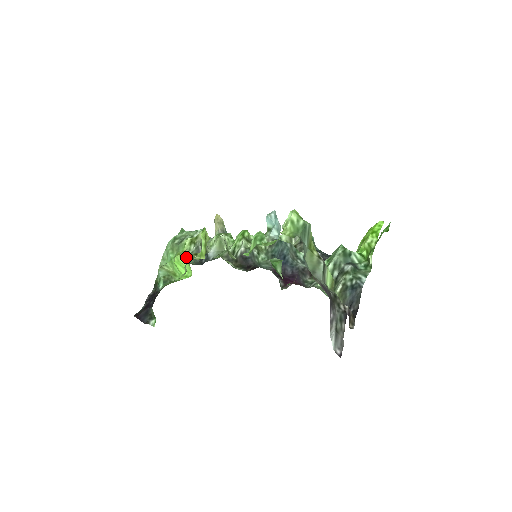
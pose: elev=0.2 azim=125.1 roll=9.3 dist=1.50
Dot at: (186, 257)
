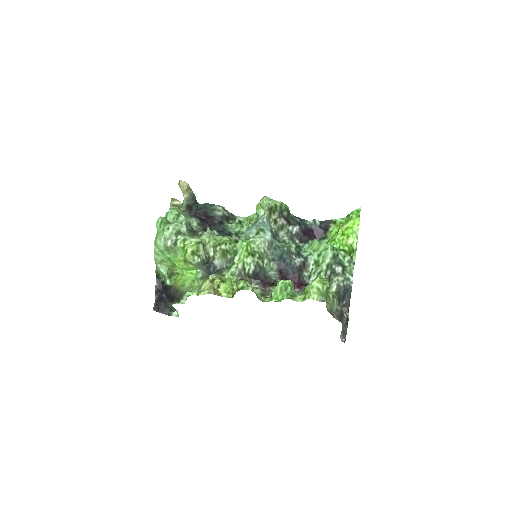
Dot at: (191, 265)
